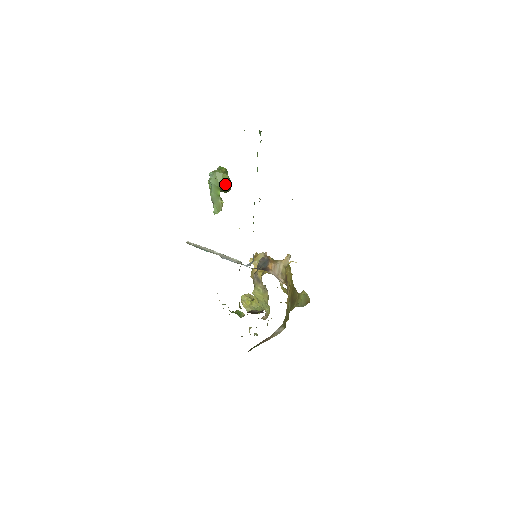
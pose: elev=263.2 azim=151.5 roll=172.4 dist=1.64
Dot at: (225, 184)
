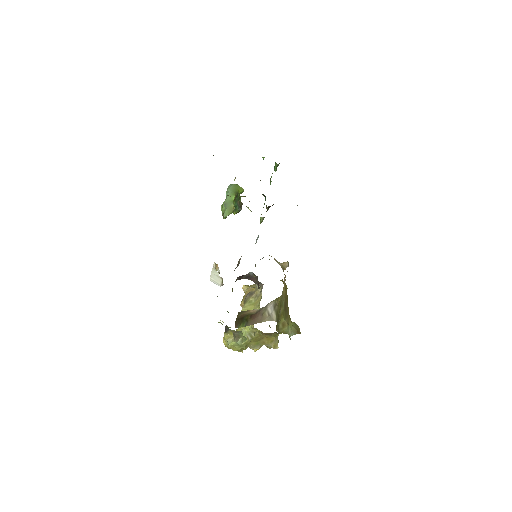
Dot at: (238, 200)
